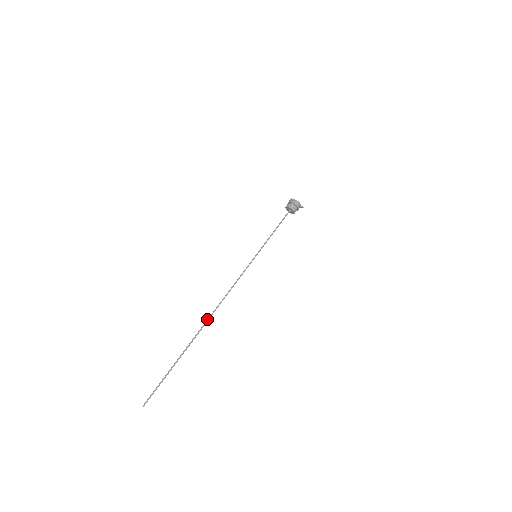
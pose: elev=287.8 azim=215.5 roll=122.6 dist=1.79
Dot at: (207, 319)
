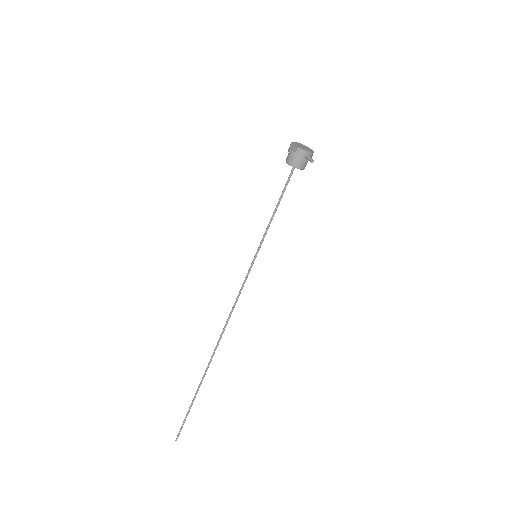
Dot at: occluded
